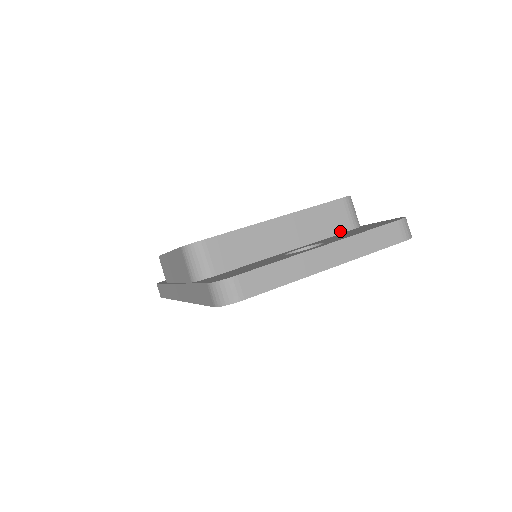
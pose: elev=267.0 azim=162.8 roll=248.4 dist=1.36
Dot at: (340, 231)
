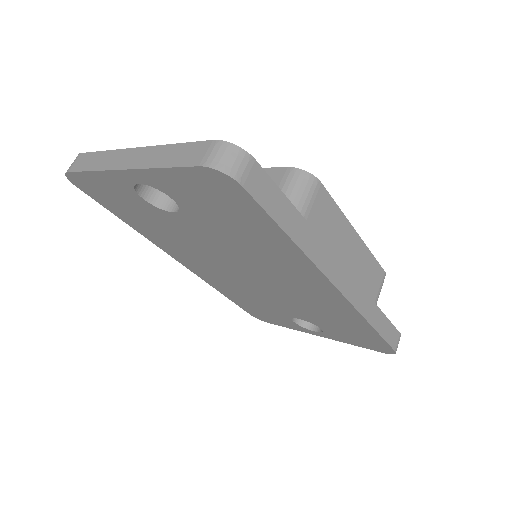
Dot at: occluded
